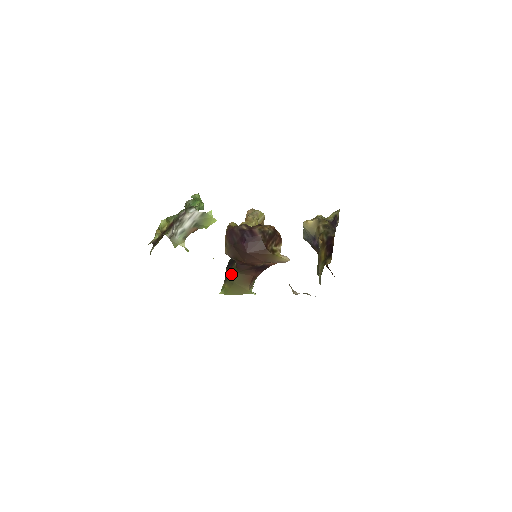
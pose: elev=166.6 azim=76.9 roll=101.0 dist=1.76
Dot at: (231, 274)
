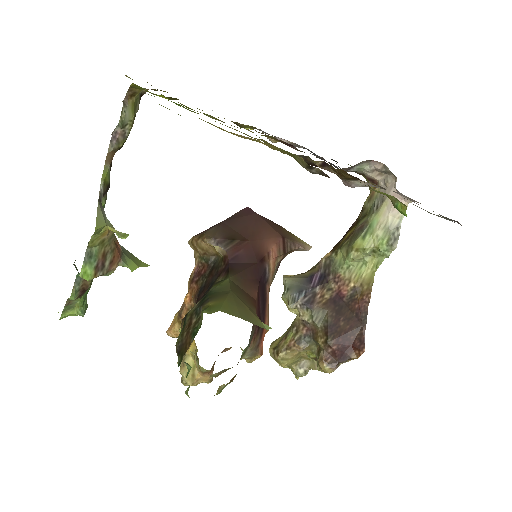
Dot at: (216, 287)
